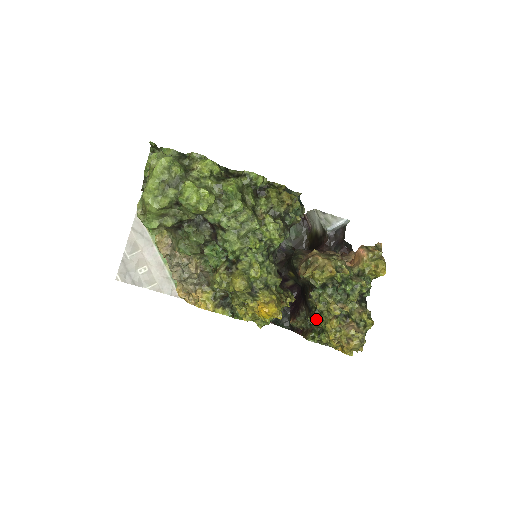
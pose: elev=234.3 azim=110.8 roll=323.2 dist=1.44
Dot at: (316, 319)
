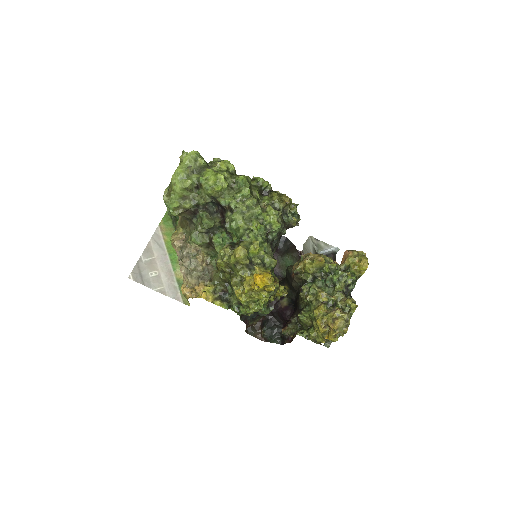
Dot at: (306, 313)
